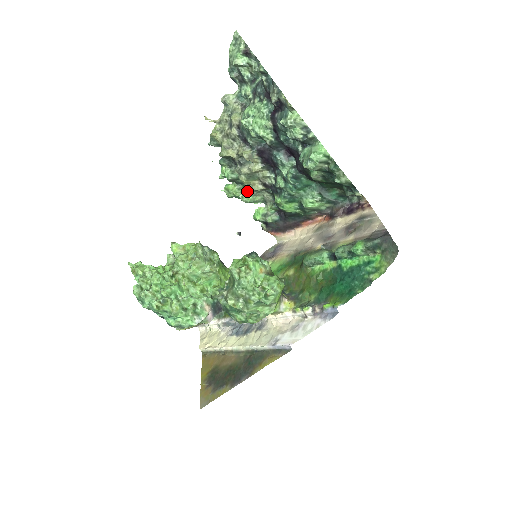
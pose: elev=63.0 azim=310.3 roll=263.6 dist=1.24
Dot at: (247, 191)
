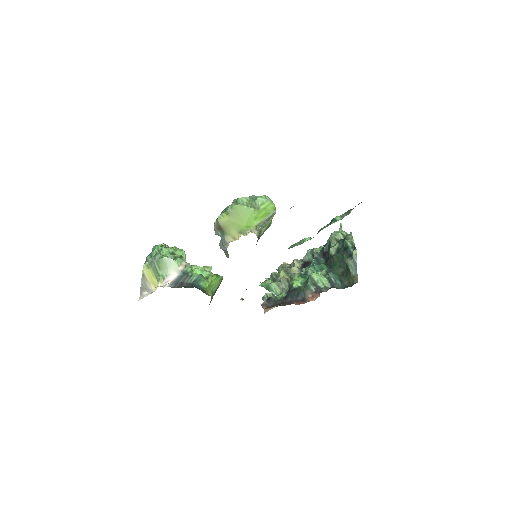
Dot at: (276, 282)
